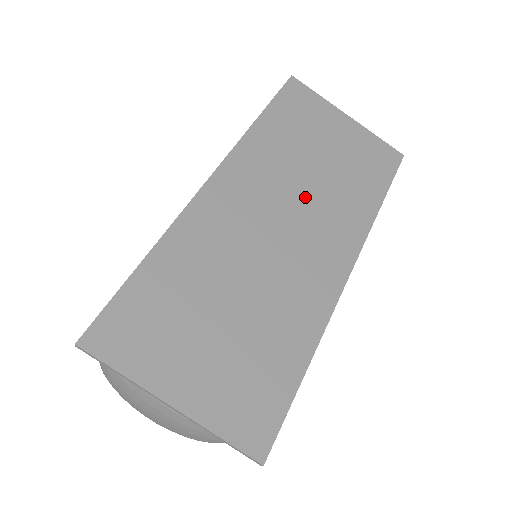
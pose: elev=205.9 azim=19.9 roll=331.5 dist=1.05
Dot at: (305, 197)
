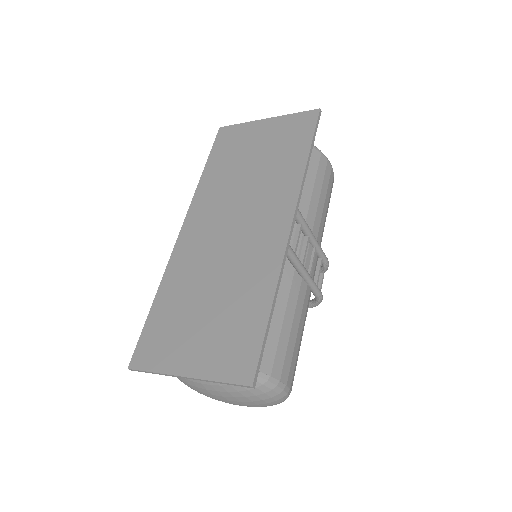
Dot at: (245, 197)
